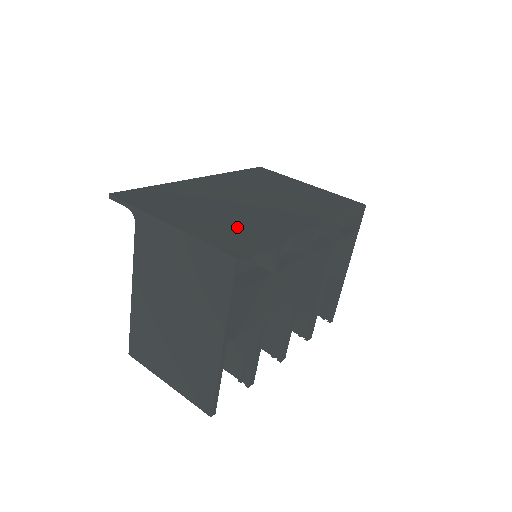
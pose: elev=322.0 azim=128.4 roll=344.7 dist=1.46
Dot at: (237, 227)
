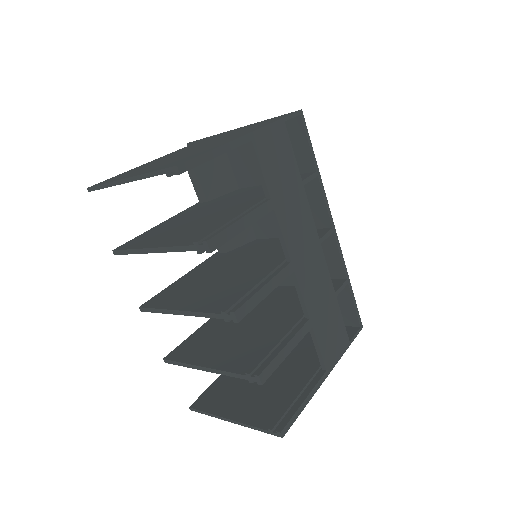
Dot at: occluded
